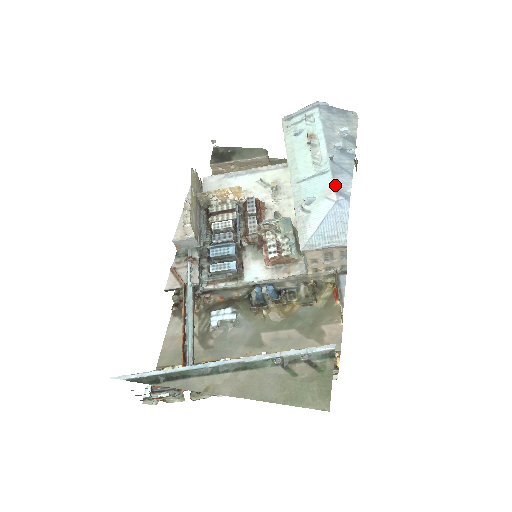
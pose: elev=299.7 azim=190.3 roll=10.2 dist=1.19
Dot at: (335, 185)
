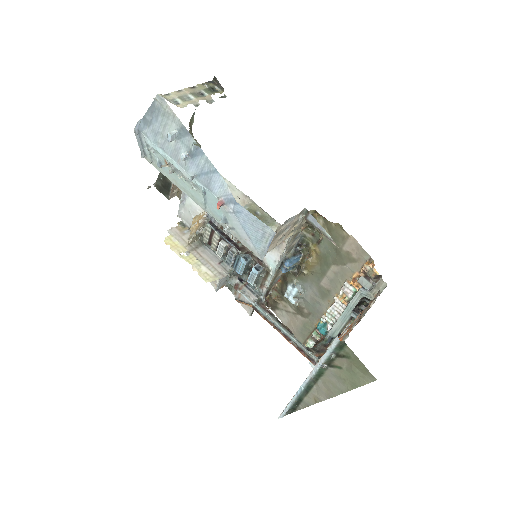
Dot at: (217, 208)
